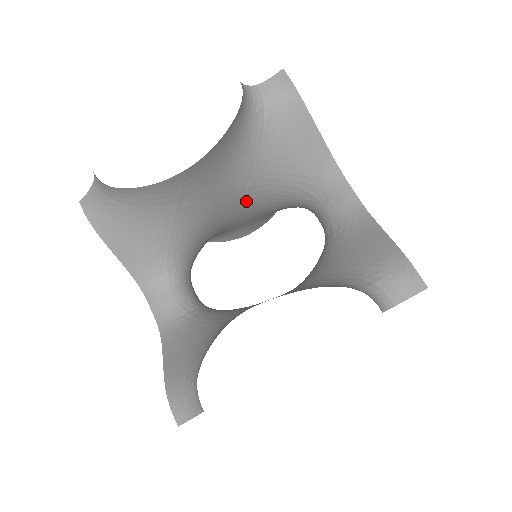
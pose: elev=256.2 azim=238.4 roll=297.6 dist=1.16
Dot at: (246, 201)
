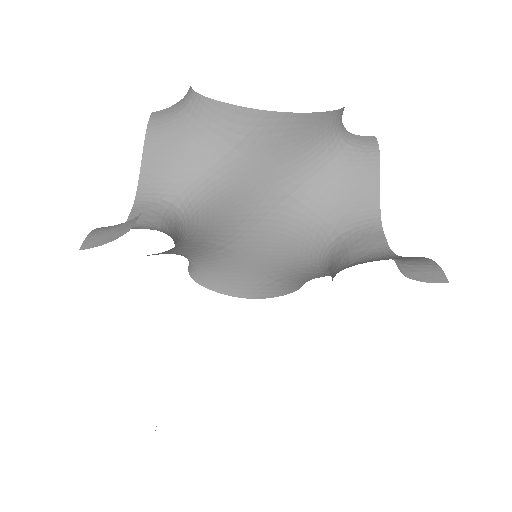
Dot at: (278, 215)
